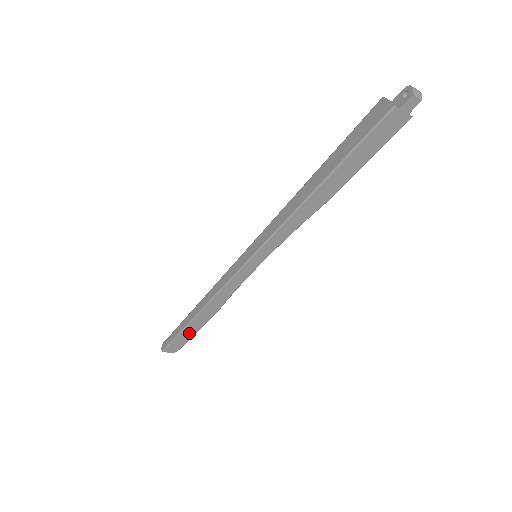
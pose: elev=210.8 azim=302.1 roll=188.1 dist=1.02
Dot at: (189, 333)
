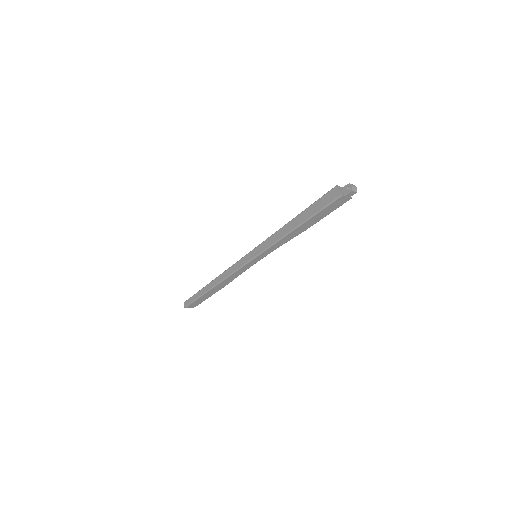
Dot at: (205, 297)
